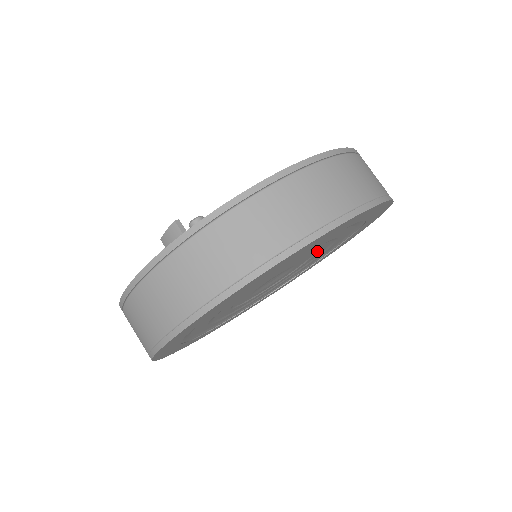
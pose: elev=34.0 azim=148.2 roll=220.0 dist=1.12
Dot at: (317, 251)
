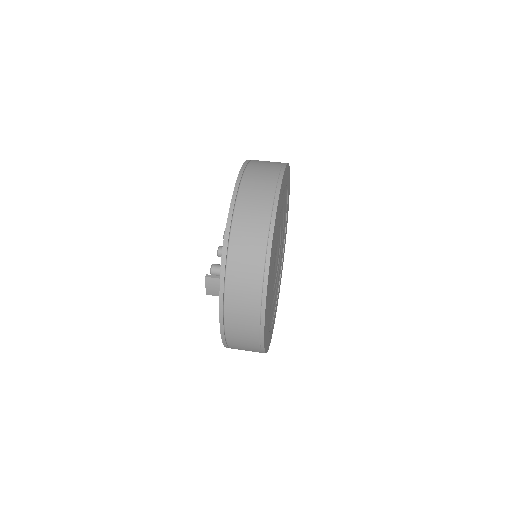
Dot at: occluded
